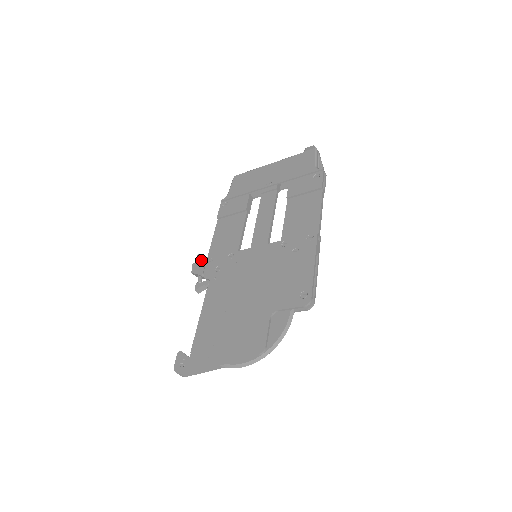
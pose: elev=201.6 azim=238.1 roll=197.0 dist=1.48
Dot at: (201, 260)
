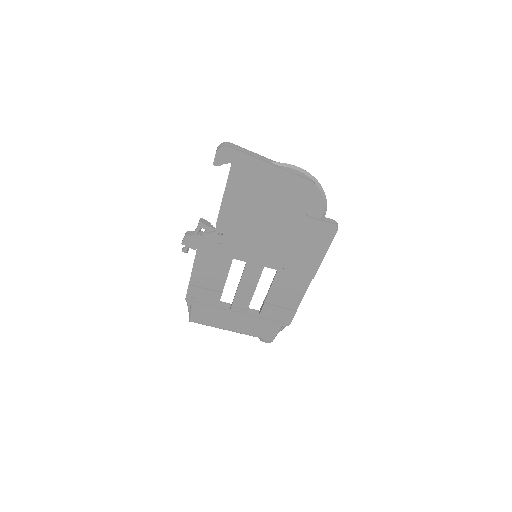
Dot at: occluded
